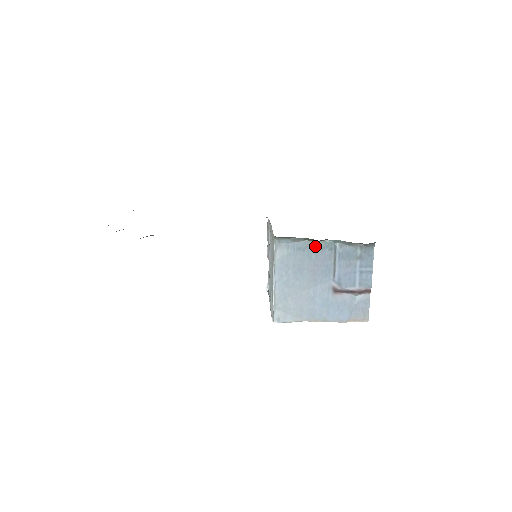
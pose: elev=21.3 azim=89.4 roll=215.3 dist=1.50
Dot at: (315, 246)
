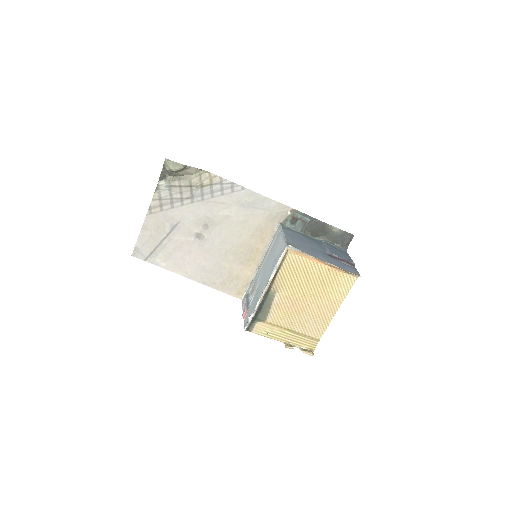
Dot at: (308, 237)
